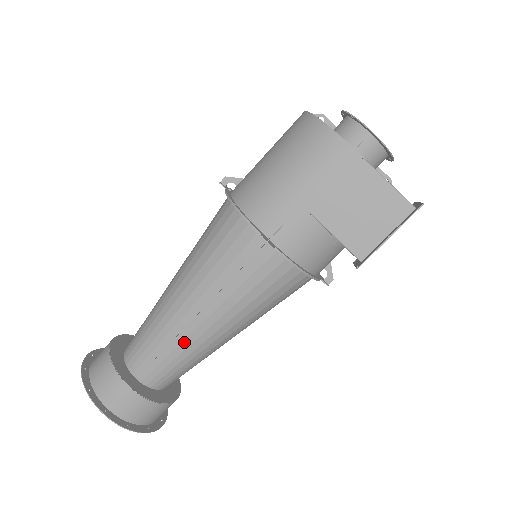
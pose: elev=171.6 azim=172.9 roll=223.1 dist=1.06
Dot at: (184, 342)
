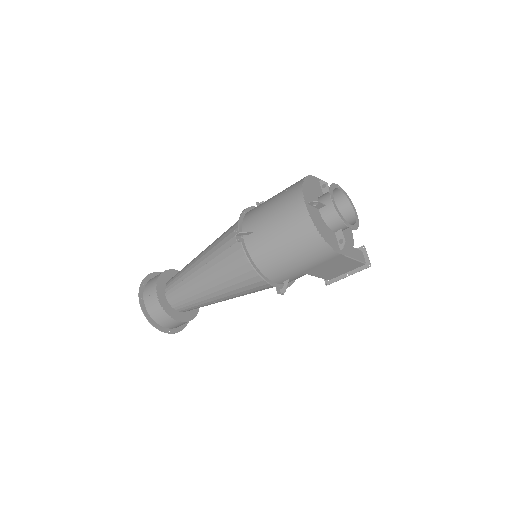
Dot at: occluded
